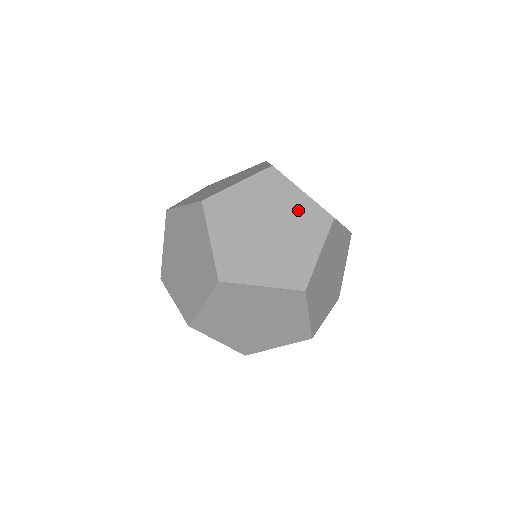
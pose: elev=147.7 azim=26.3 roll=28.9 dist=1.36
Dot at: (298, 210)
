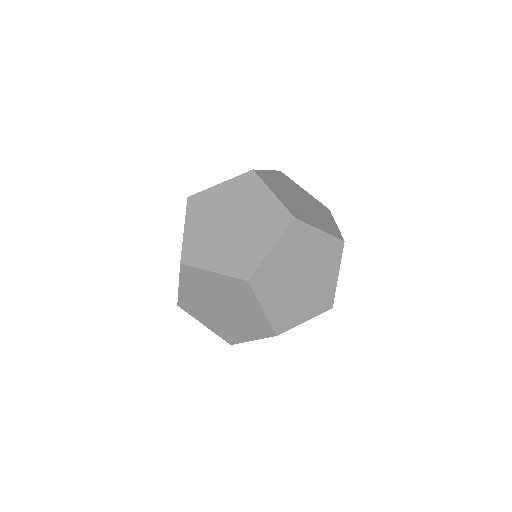
Dot at: (263, 209)
